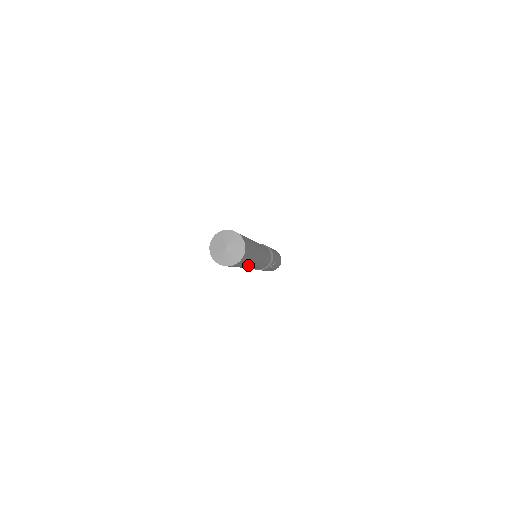
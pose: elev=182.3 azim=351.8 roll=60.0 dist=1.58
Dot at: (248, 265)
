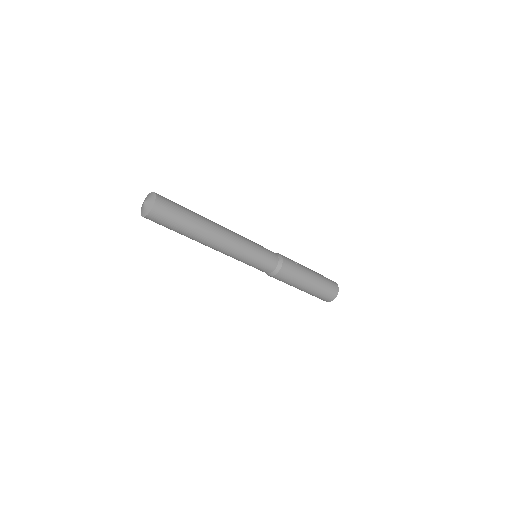
Dot at: (202, 222)
